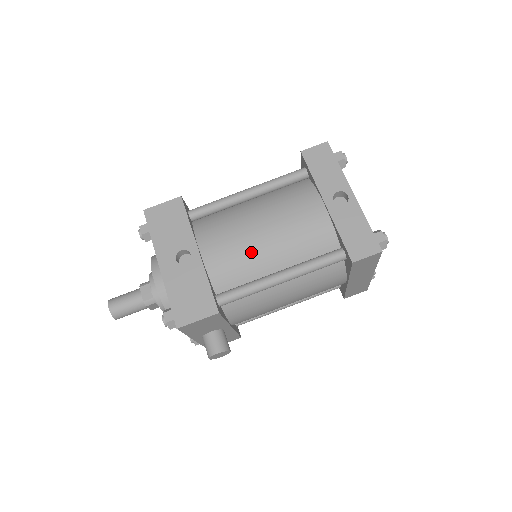
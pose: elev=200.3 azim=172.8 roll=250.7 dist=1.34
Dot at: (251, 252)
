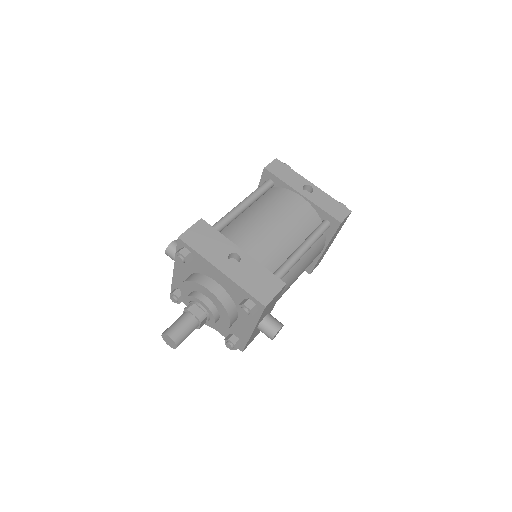
Dot at: (276, 240)
